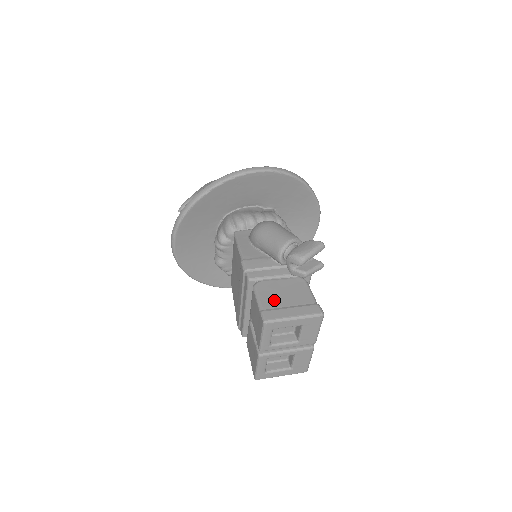
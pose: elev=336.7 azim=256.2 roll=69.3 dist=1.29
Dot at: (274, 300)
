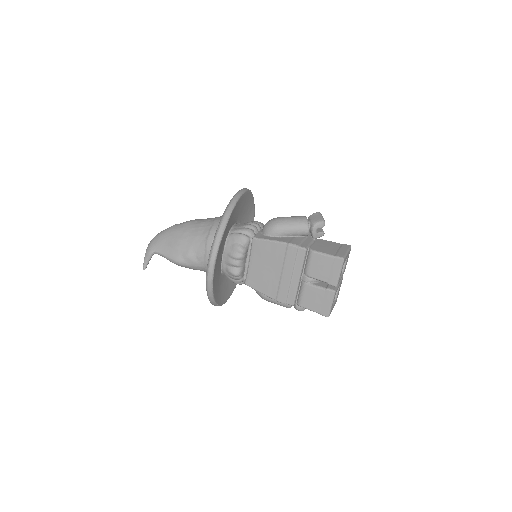
Dot at: (329, 250)
